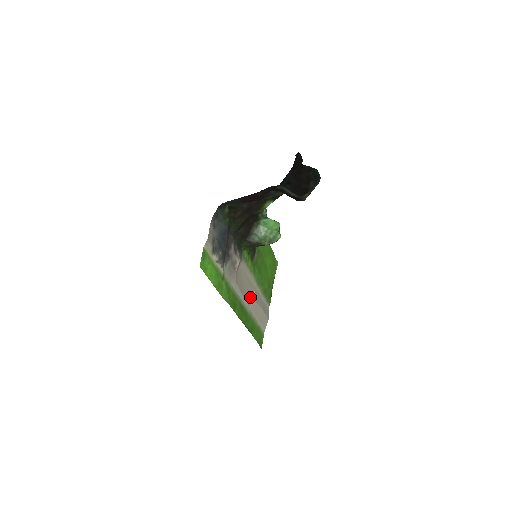
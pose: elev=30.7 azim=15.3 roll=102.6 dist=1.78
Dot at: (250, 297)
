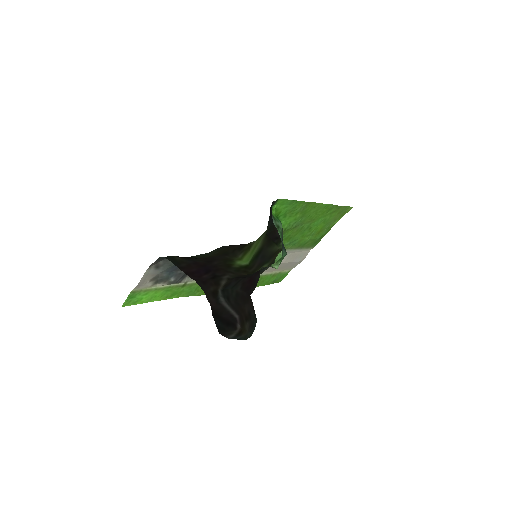
Dot at: occluded
